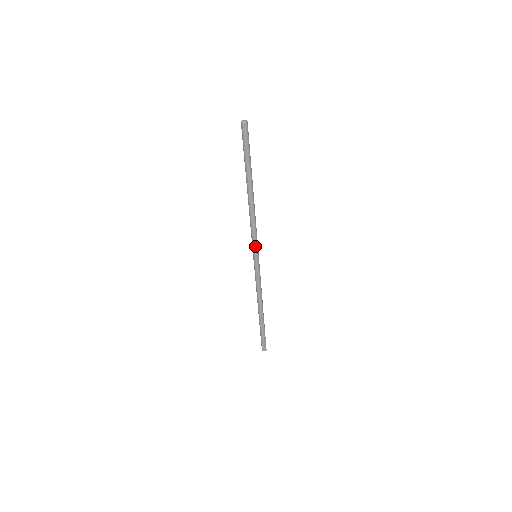
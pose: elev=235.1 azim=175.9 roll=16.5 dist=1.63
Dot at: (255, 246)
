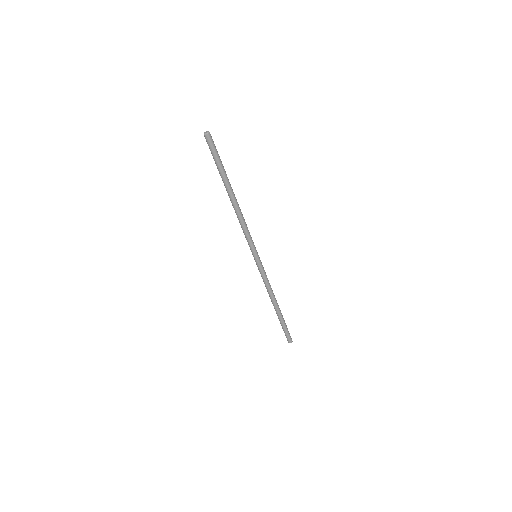
Dot at: (253, 247)
